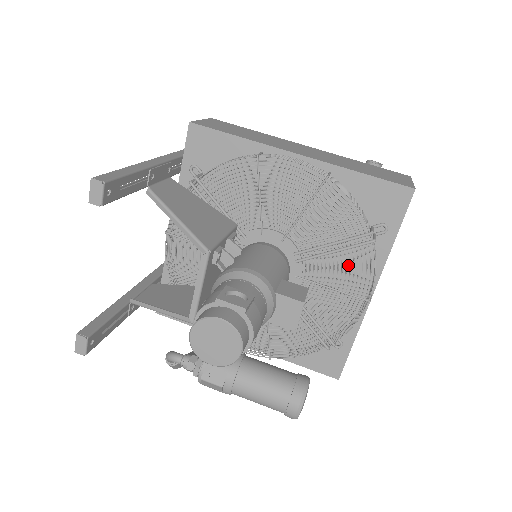
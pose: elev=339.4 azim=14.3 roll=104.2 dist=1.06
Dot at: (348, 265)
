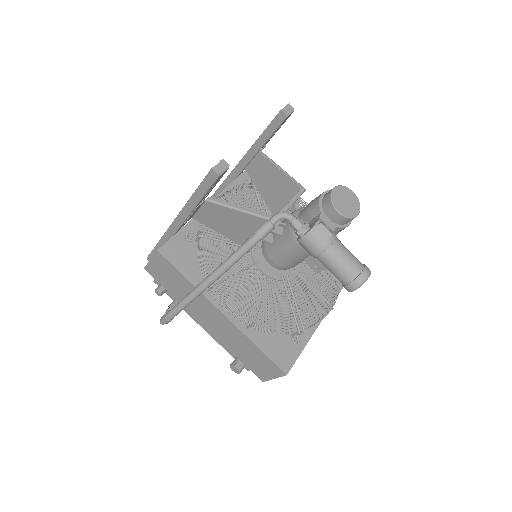
Dot at: (317, 287)
